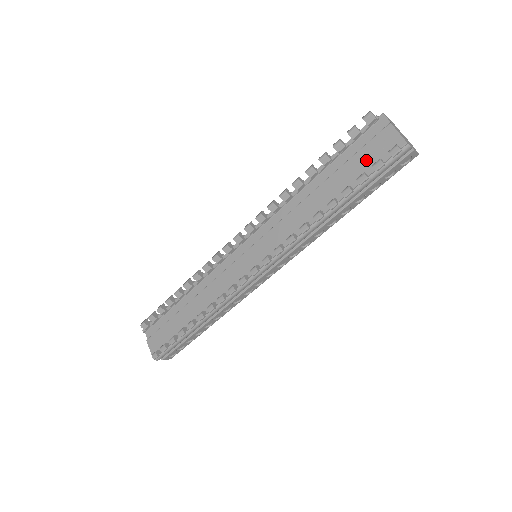
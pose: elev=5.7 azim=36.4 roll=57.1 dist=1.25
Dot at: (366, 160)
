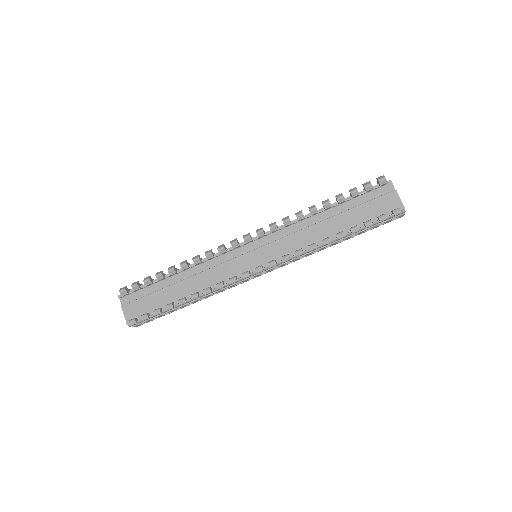
Dot at: (372, 210)
